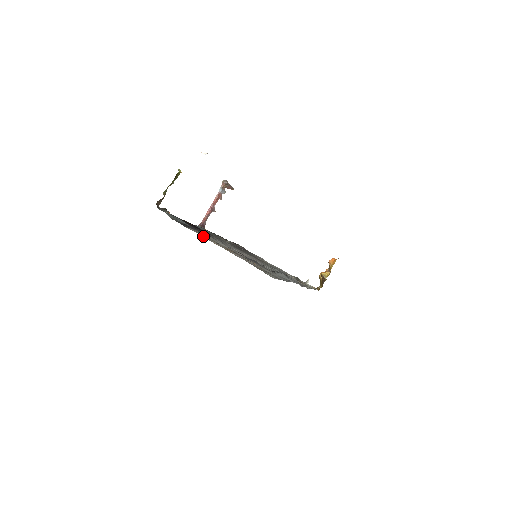
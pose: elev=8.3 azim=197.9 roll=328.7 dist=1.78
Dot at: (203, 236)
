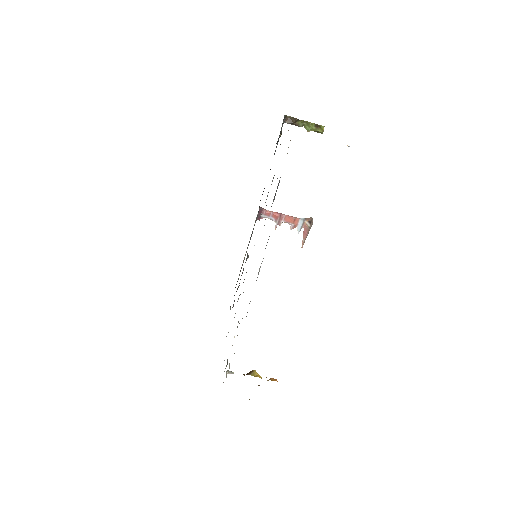
Dot at: occluded
